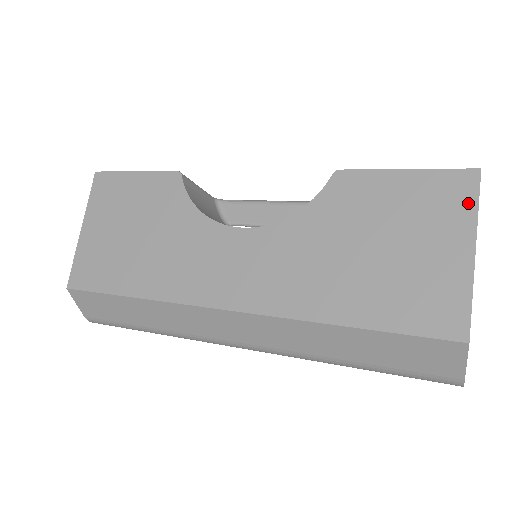
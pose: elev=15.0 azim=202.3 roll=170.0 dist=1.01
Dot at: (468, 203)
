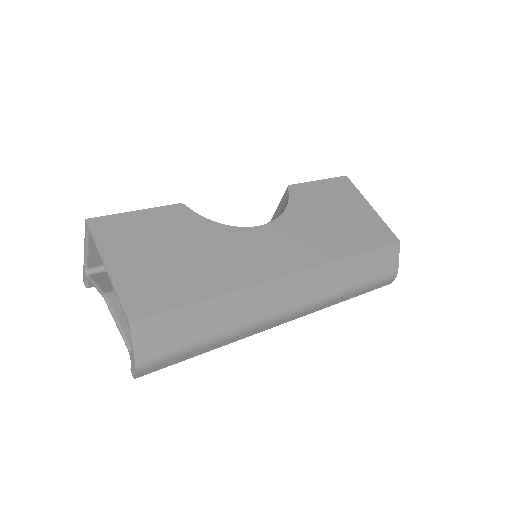
Dot at: (354, 189)
